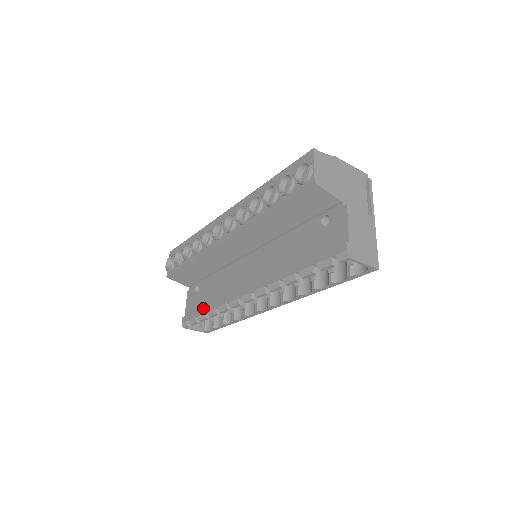
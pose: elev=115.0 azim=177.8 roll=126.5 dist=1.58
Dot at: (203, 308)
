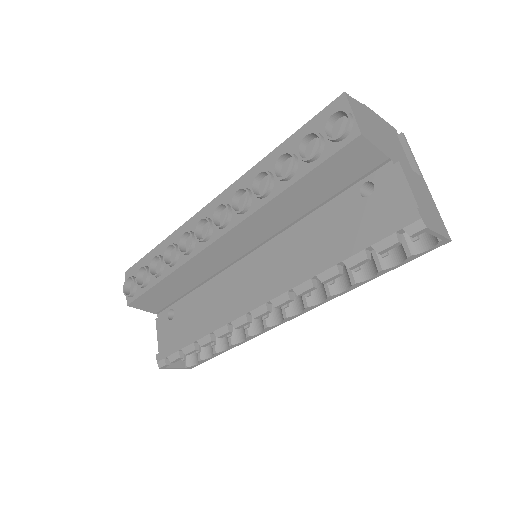
Dot at: (189, 337)
